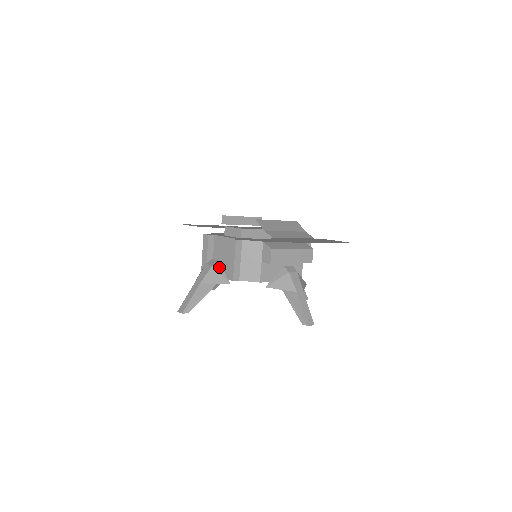
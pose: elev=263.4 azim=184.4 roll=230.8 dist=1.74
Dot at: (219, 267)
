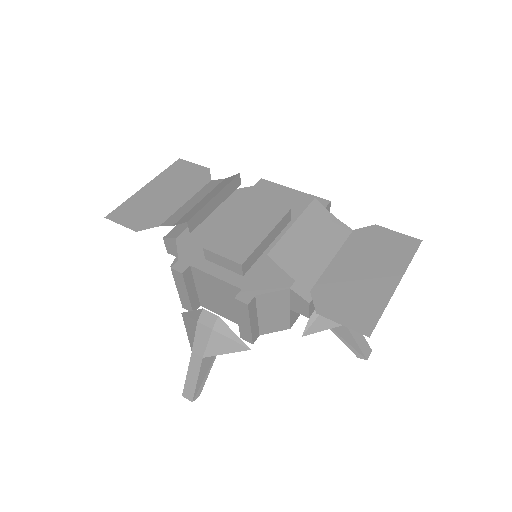
Dot at: (223, 328)
